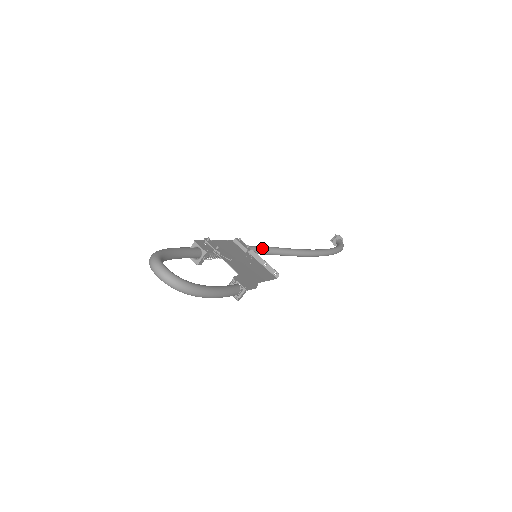
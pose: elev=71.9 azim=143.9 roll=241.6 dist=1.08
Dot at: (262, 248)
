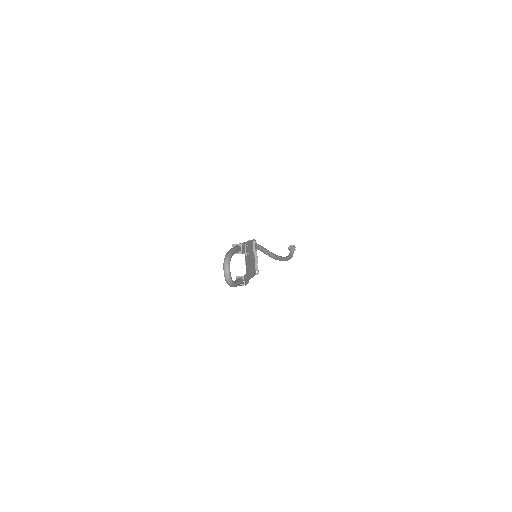
Dot at: (260, 247)
